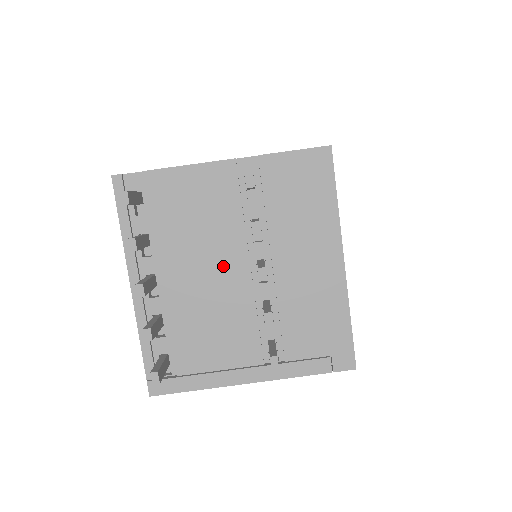
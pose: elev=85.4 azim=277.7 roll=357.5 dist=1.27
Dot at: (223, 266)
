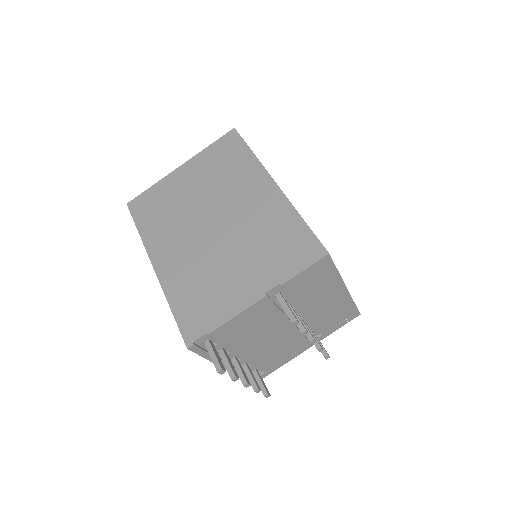
Dot at: (276, 332)
